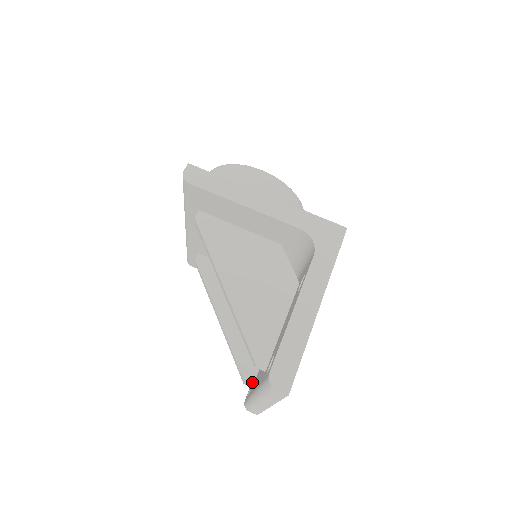
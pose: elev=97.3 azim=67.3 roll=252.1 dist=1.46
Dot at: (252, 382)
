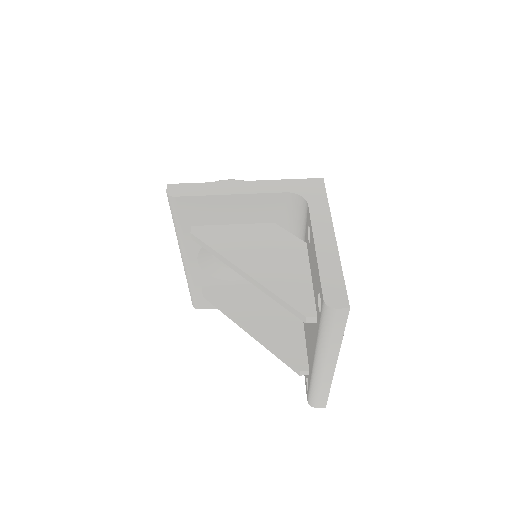
Dot at: (306, 368)
